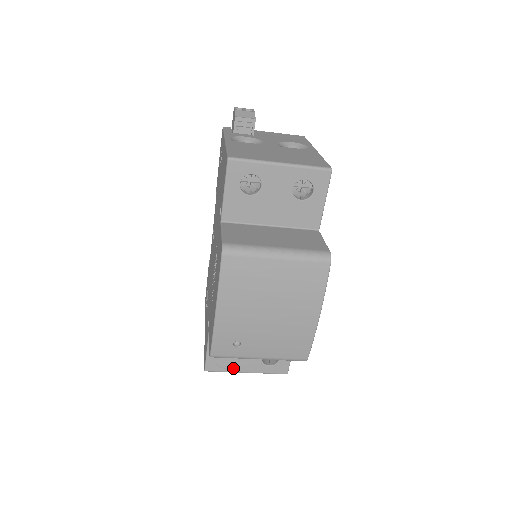
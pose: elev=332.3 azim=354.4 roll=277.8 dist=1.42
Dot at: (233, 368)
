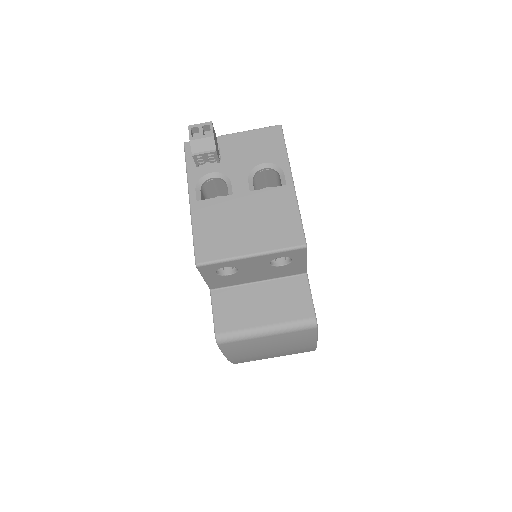
Dot at: occluded
